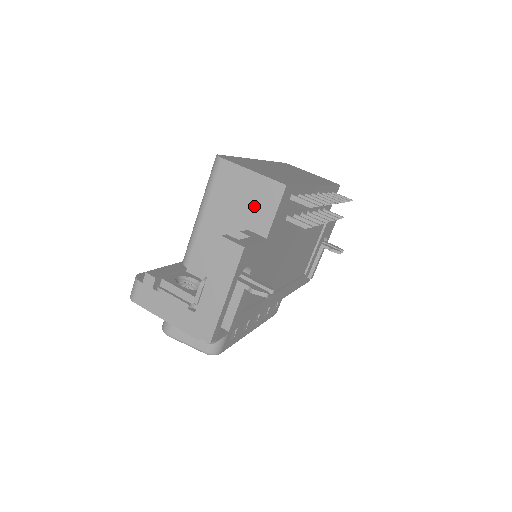
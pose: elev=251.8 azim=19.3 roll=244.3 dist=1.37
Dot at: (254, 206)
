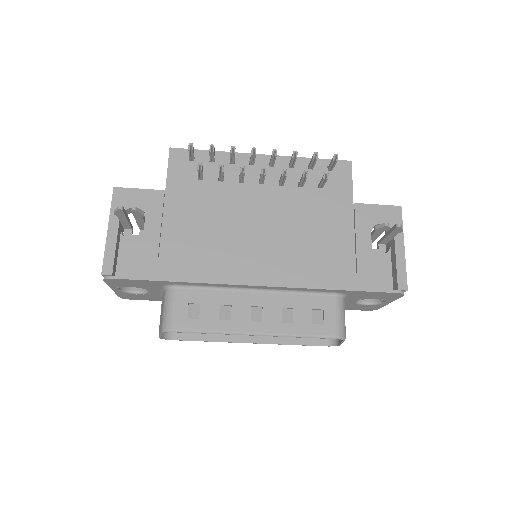
Dot at: occluded
